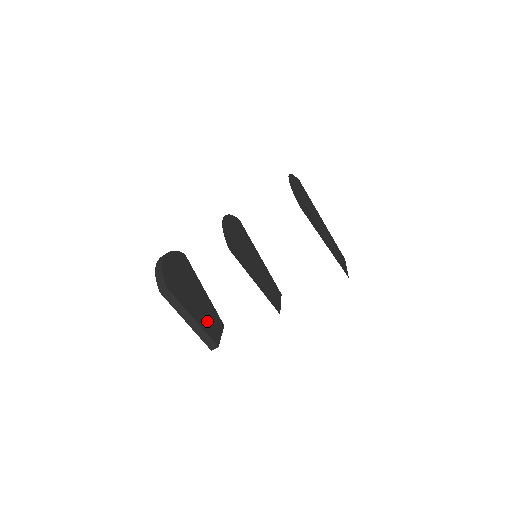
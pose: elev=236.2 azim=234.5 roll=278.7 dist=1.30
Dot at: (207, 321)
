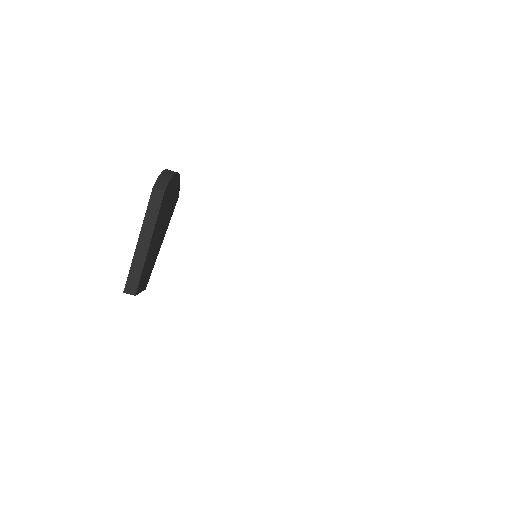
Dot at: (148, 263)
